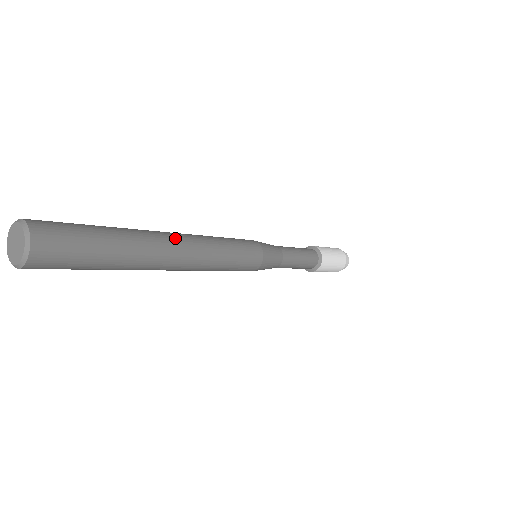
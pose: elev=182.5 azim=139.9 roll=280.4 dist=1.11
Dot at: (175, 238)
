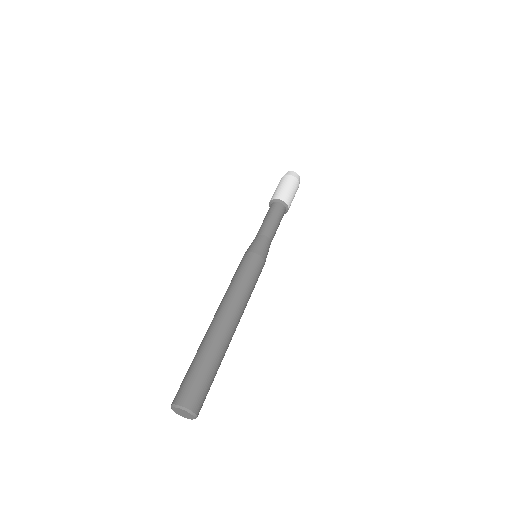
Dot at: (234, 325)
